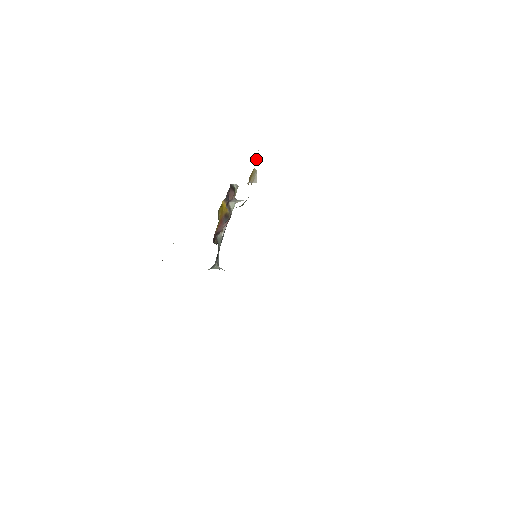
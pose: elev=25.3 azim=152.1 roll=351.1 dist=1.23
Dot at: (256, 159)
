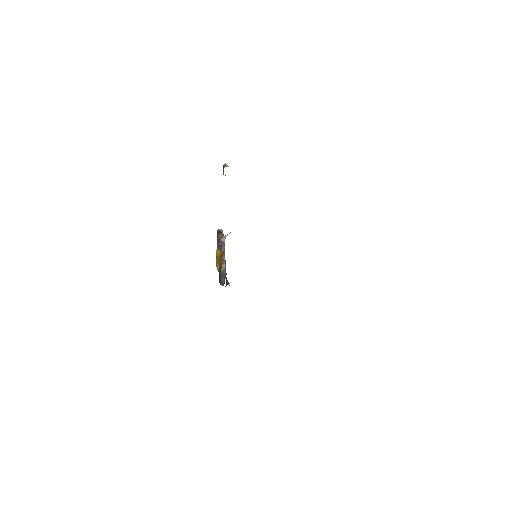
Dot at: occluded
